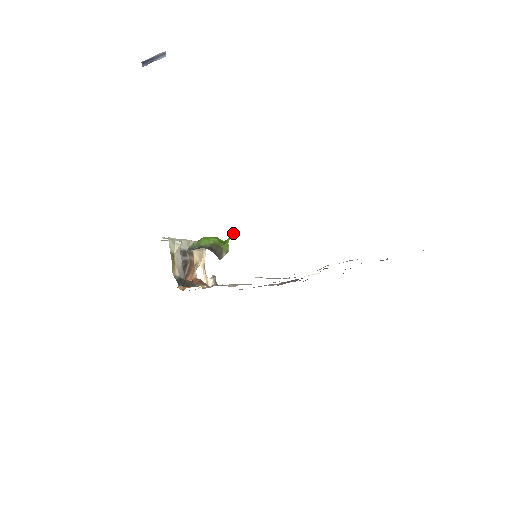
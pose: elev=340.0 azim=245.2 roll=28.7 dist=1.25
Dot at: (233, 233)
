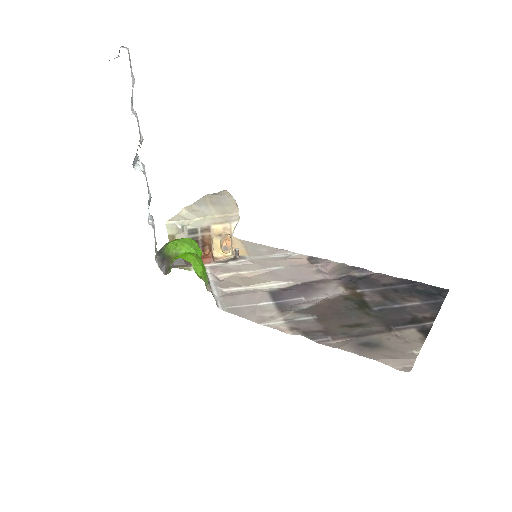
Dot at: (174, 258)
